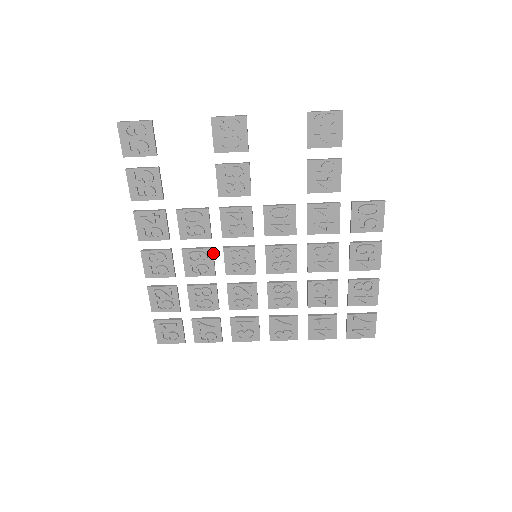
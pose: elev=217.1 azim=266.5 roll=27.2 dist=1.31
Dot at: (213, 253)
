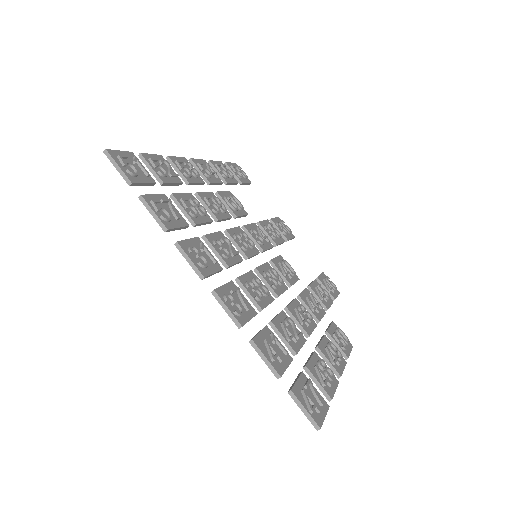
Dot at: (228, 219)
